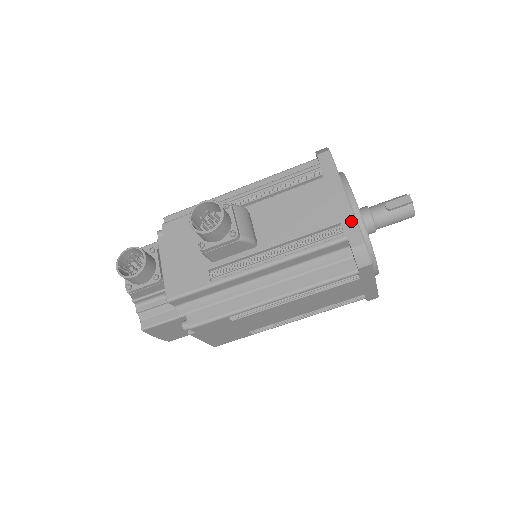
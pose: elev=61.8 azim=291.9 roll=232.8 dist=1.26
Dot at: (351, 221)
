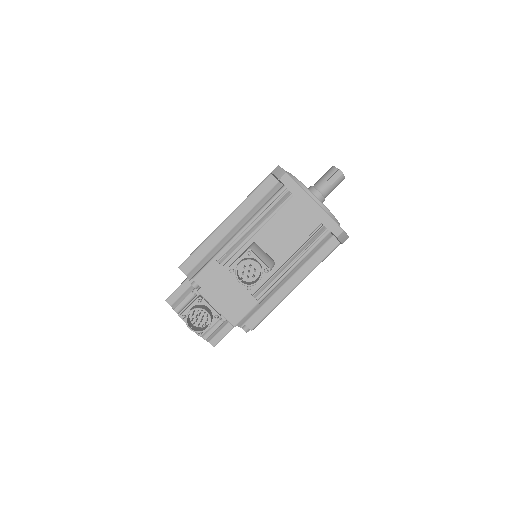
Dot at: (328, 220)
